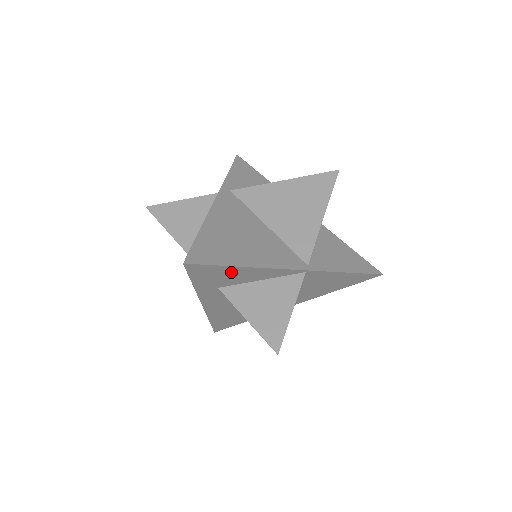
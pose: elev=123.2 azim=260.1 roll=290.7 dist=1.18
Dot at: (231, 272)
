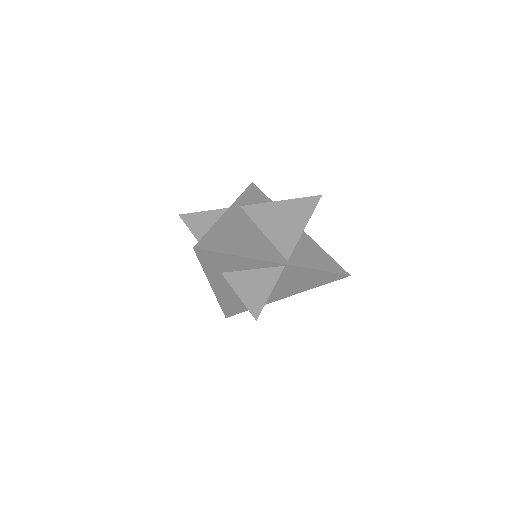
Dot at: (228, 259)
